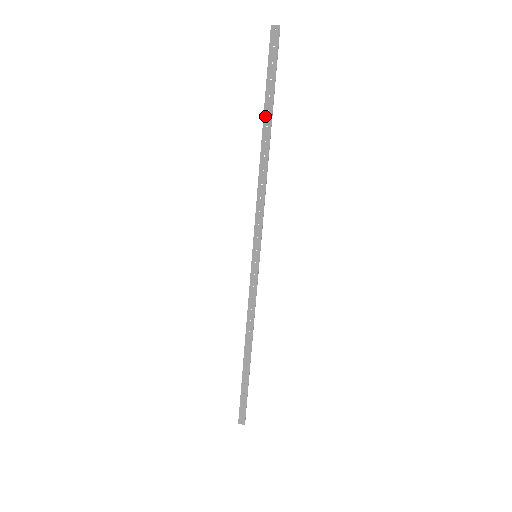
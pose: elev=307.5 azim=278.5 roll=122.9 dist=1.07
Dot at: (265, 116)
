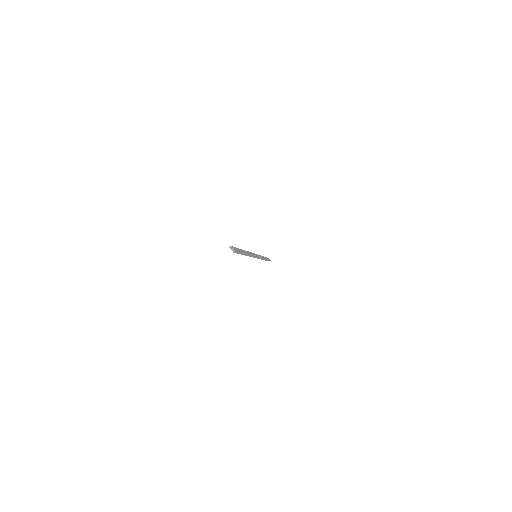
Dot at: occluded
